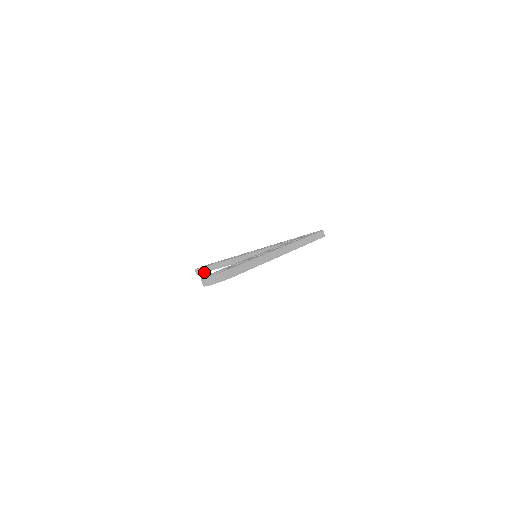
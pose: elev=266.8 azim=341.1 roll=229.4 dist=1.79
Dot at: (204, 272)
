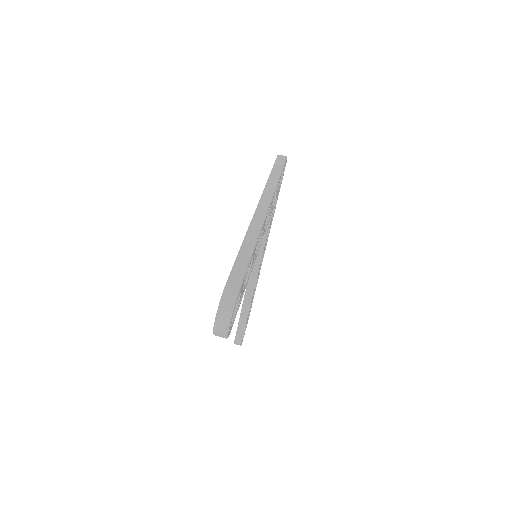
Dot at: (242, 335)
